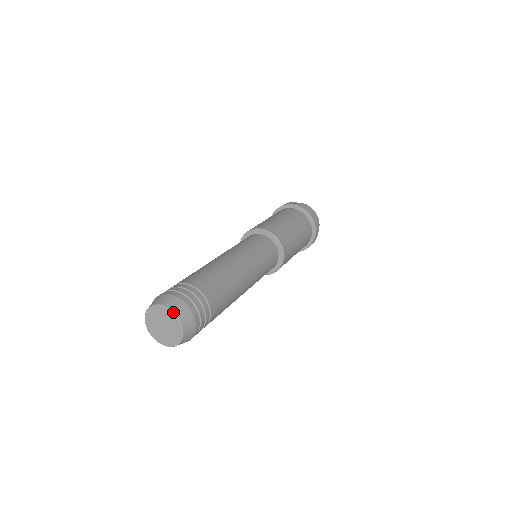
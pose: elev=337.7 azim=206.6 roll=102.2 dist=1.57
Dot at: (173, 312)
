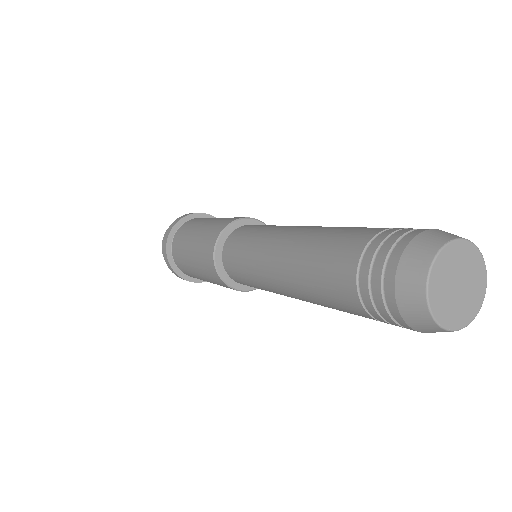
Dot at: (481, 253)
